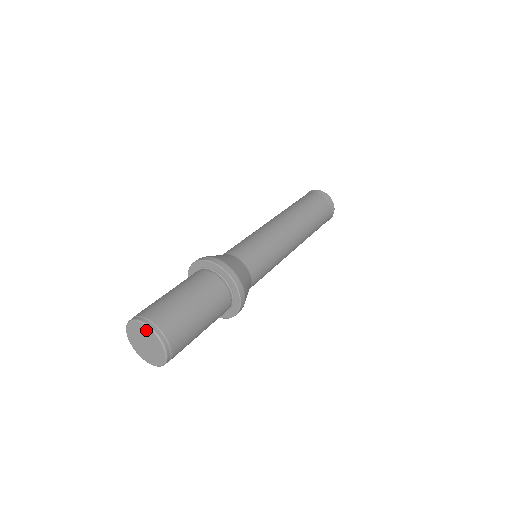
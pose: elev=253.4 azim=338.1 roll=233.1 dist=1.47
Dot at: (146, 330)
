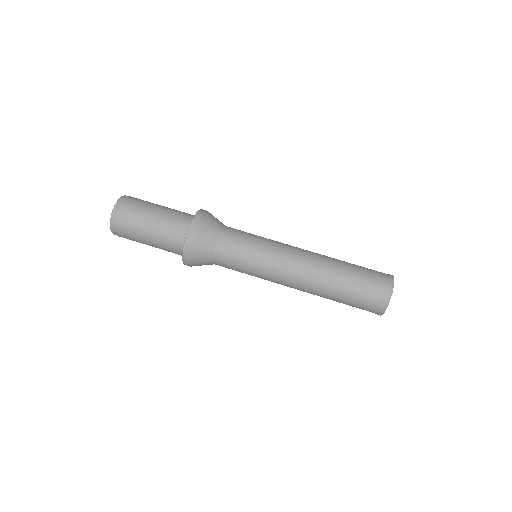
Dot at: occluded
